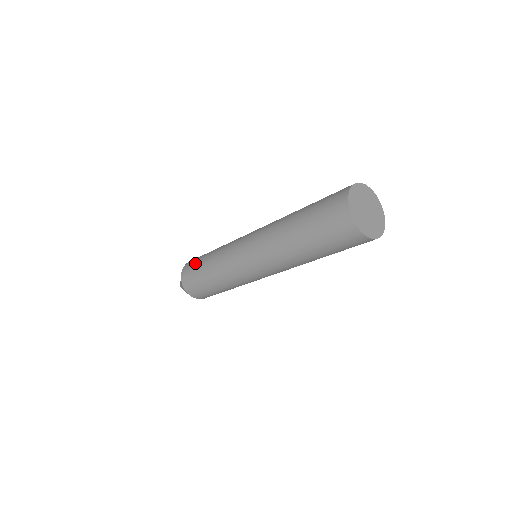
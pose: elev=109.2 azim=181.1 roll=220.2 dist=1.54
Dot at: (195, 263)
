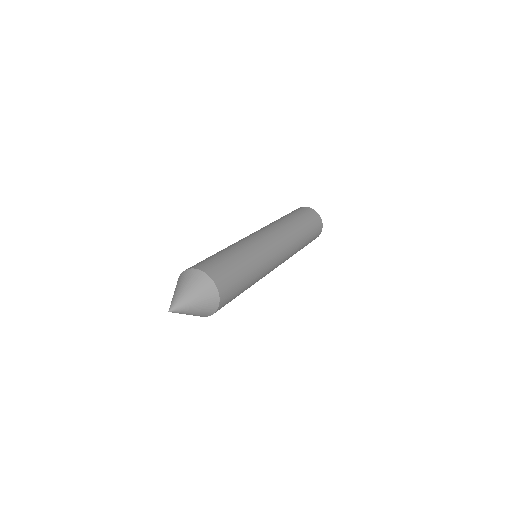
Dot at: (207, 258)
